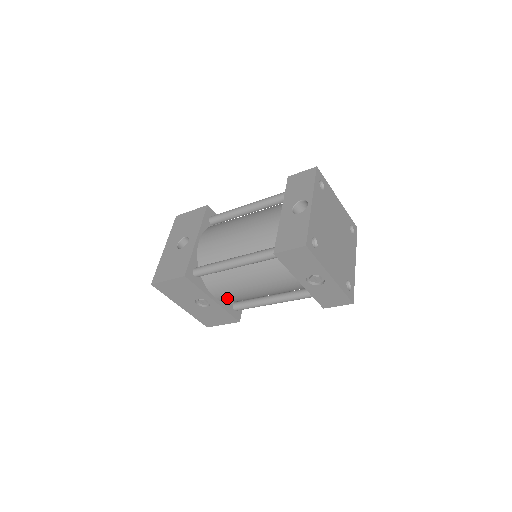
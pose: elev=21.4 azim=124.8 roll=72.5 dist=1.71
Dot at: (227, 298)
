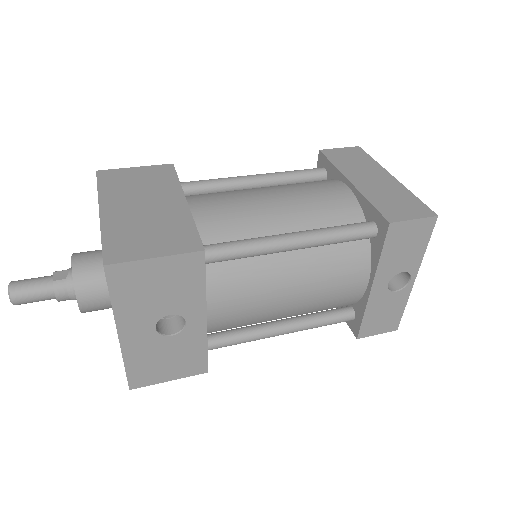
Dot at: occluded
